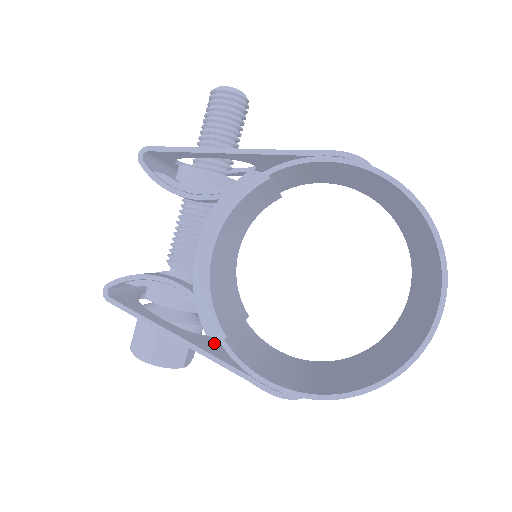
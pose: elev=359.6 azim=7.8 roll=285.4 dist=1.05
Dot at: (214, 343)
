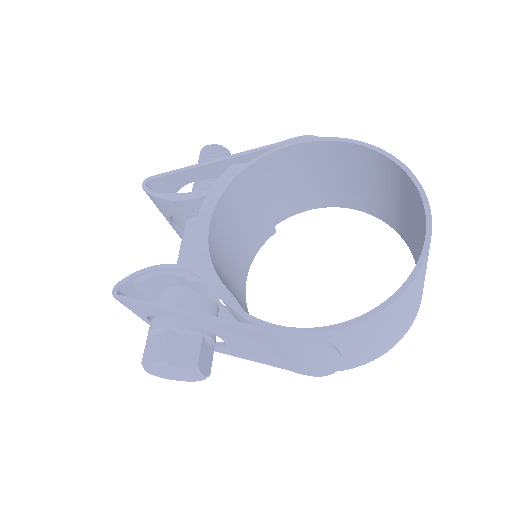
Dot at: occluded
